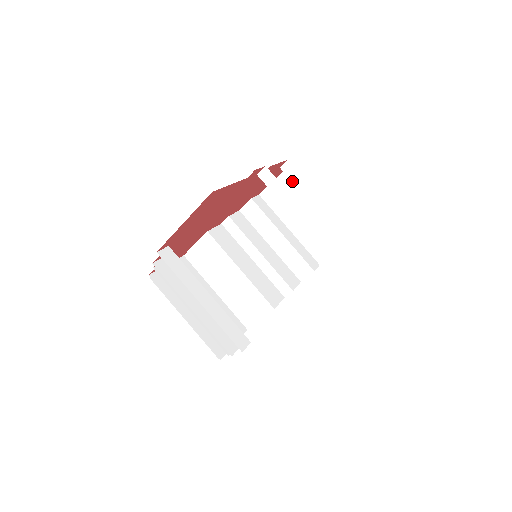
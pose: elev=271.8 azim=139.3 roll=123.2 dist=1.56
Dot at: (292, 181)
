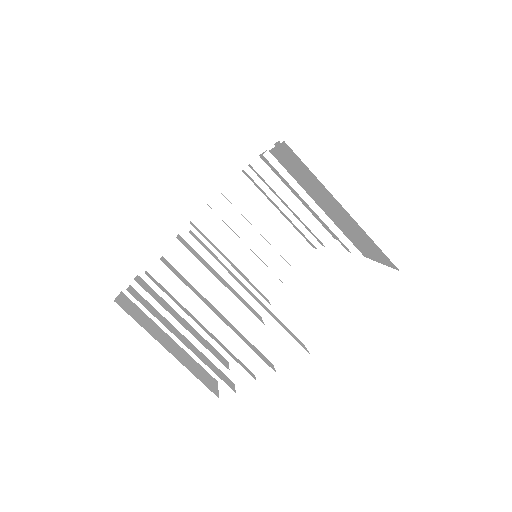
Dot at: (263, 179)
